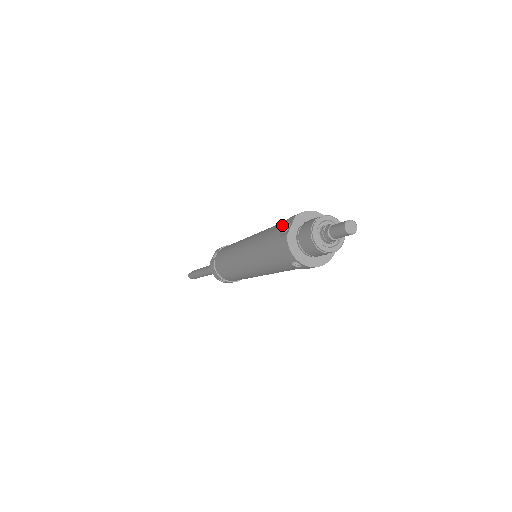
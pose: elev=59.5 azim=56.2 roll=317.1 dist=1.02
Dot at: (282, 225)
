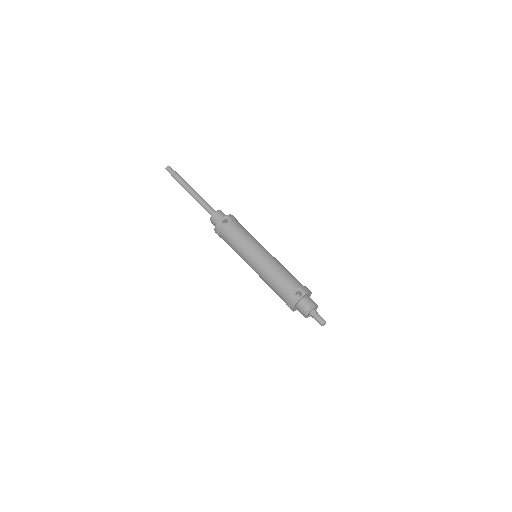
Dot at: (296, 287)
